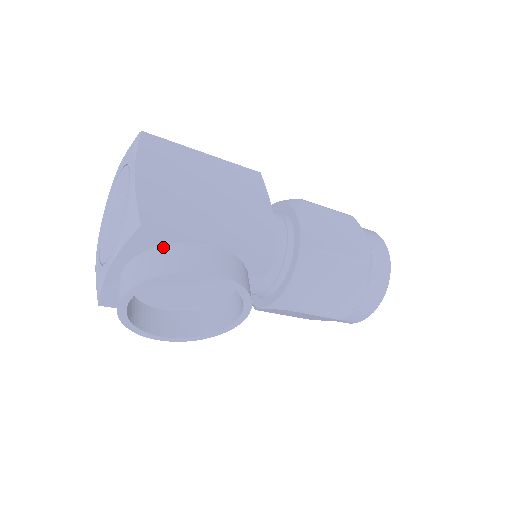
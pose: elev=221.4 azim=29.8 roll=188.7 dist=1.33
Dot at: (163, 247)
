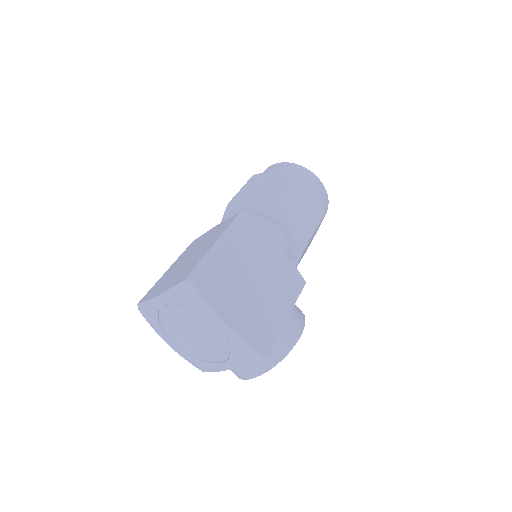
Dot at: occluded
